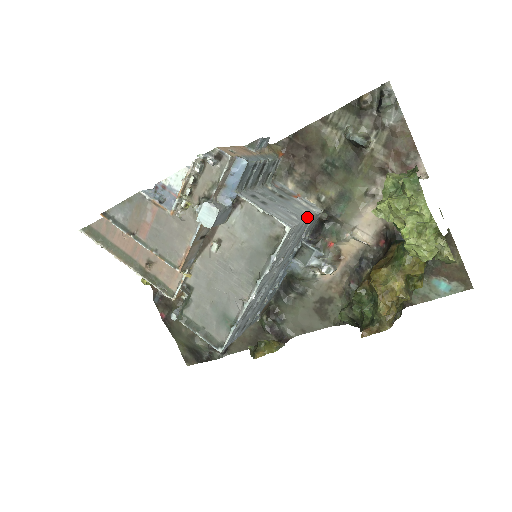
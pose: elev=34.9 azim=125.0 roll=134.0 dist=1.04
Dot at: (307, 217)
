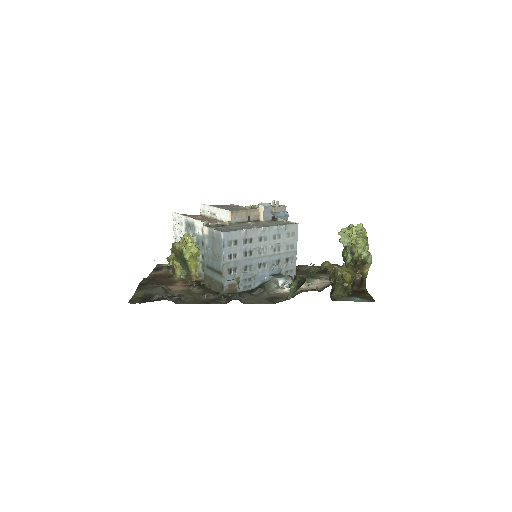
Dot at: (296, 253)
